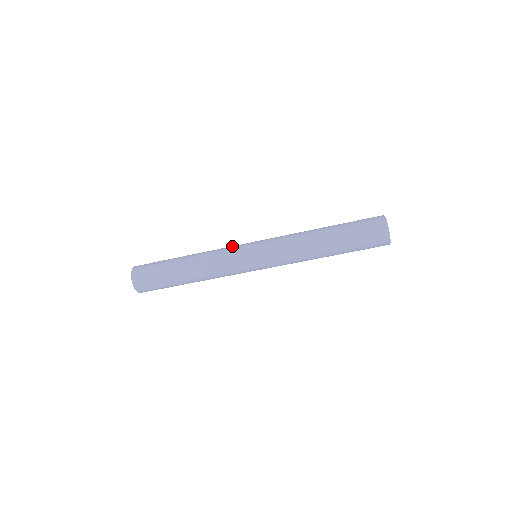
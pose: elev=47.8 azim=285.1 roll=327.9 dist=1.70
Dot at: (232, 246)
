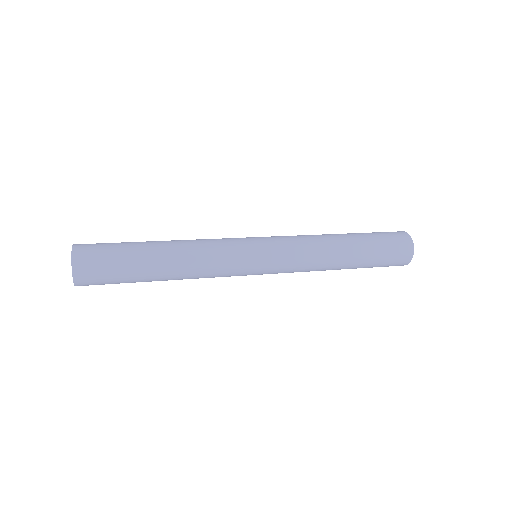
Dot at: (233, 263)
